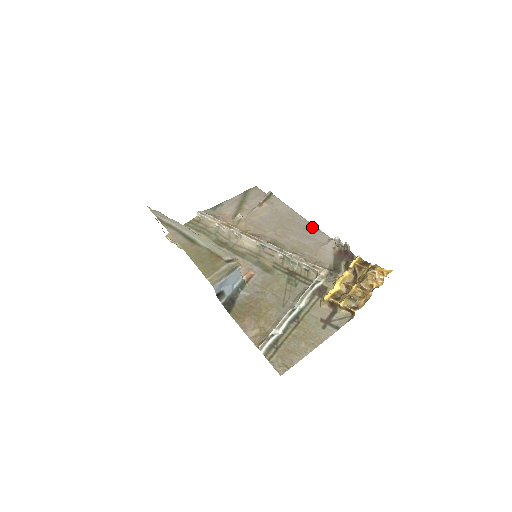
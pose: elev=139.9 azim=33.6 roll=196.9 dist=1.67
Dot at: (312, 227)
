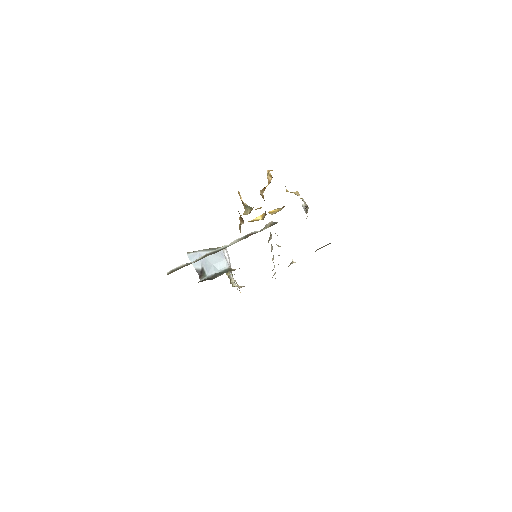
Dot at: occluded
